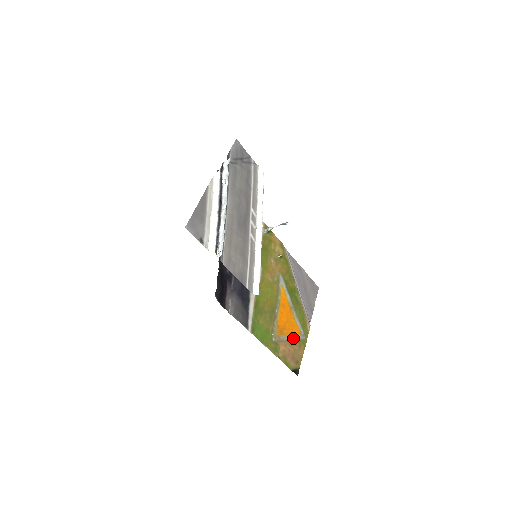
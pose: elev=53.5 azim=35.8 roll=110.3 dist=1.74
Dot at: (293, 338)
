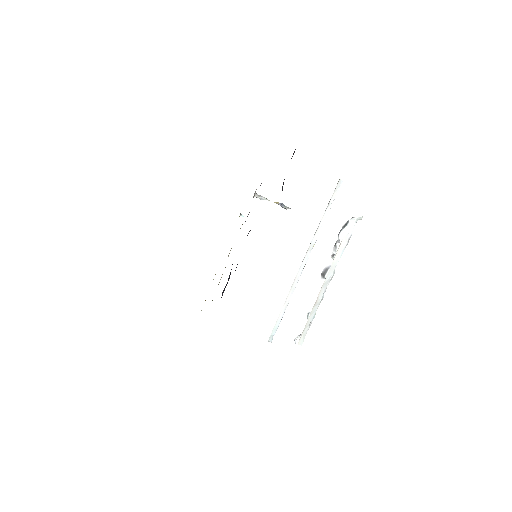
Dot at: occluded
